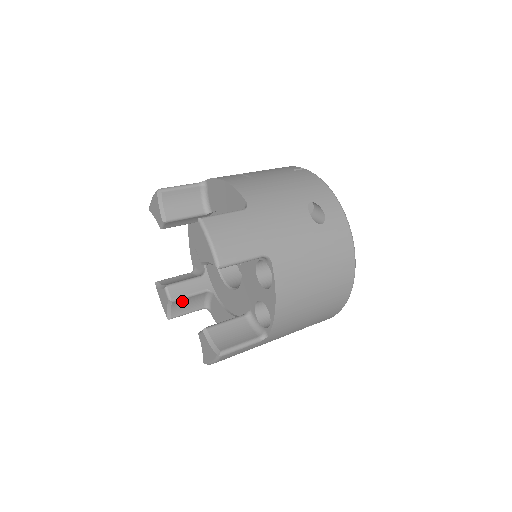
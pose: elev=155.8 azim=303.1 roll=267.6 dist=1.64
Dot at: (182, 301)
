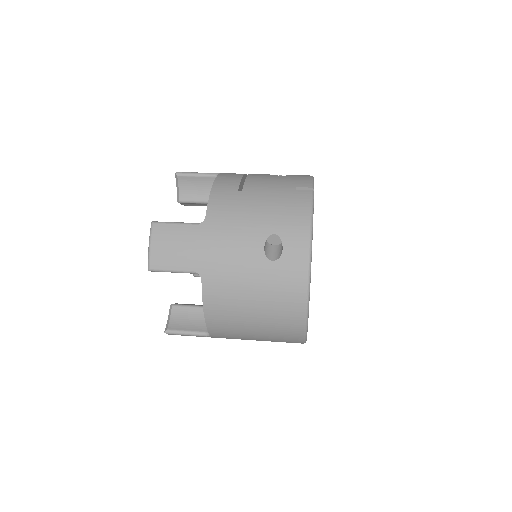
Dot at: occluded
